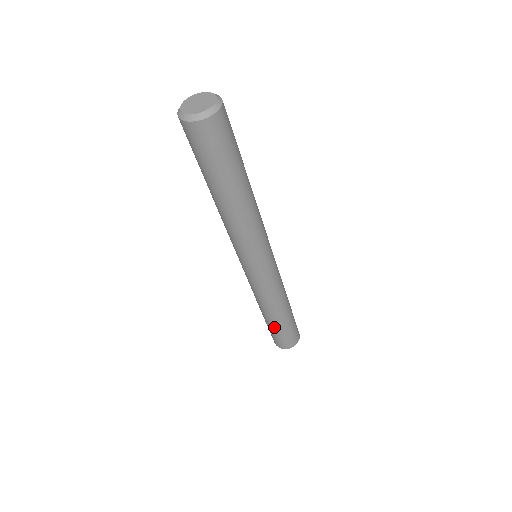
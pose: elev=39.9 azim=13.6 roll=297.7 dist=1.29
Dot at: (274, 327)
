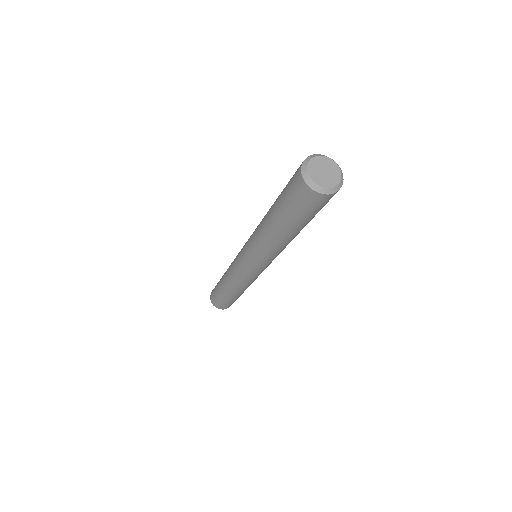
Dot at: (238, 297)
